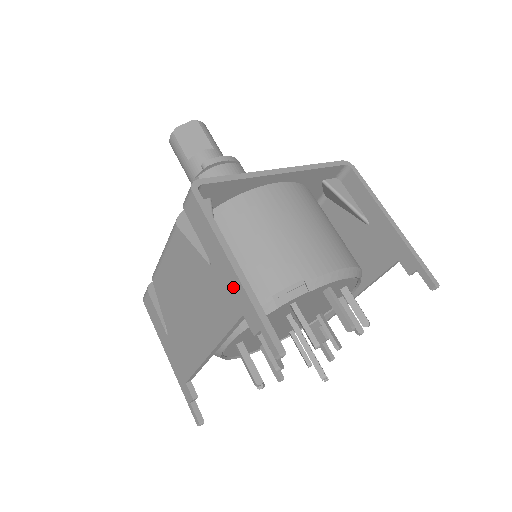
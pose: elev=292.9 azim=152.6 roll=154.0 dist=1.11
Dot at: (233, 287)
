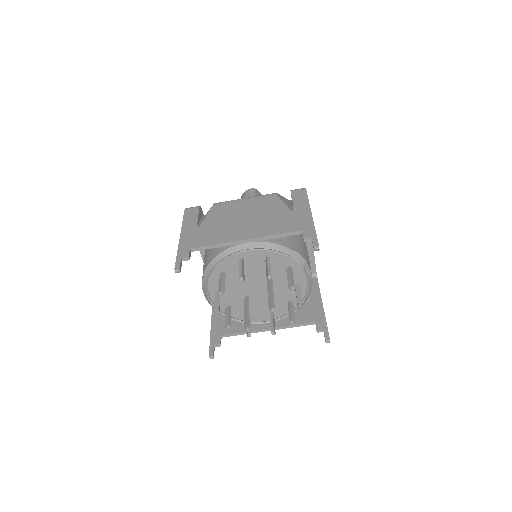
Dot at: (305, 221)
